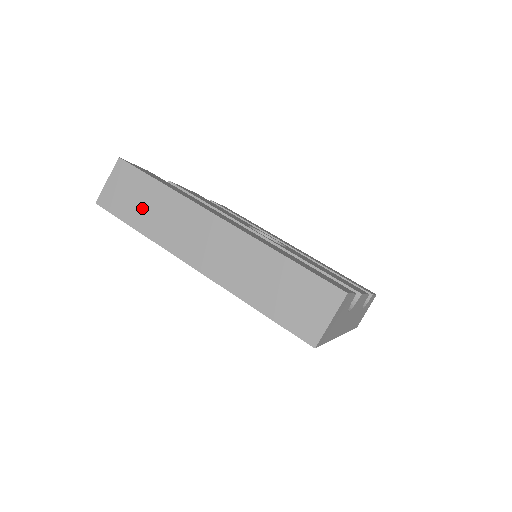
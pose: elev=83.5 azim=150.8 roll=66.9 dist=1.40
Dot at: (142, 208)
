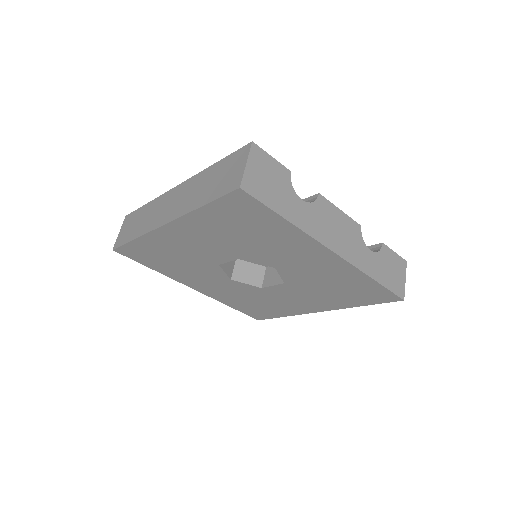
Dot at: (136, 226)
